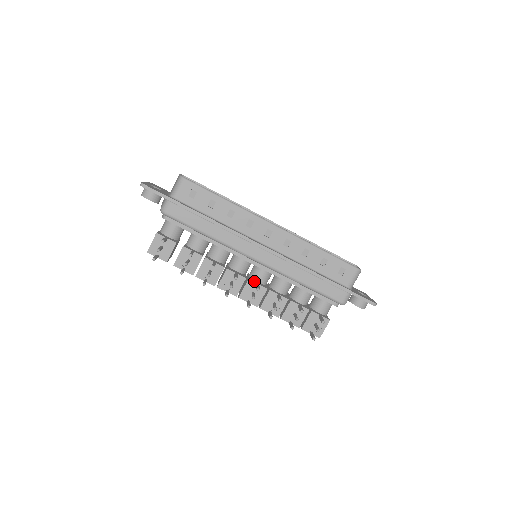
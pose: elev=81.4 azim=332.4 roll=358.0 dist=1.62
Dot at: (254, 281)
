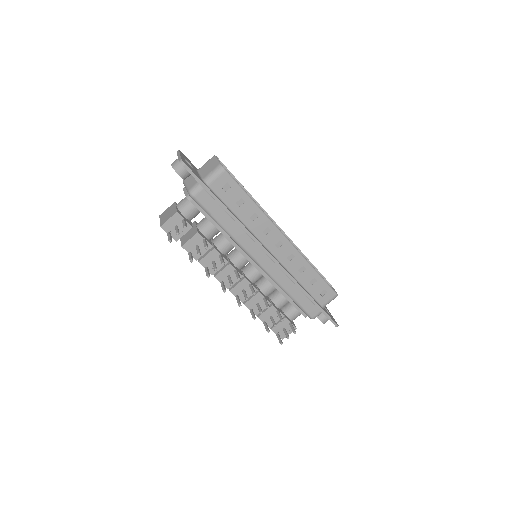
Dot at: (248, 280)
